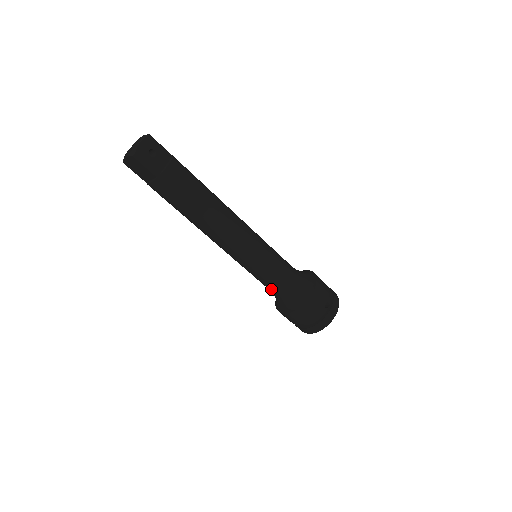
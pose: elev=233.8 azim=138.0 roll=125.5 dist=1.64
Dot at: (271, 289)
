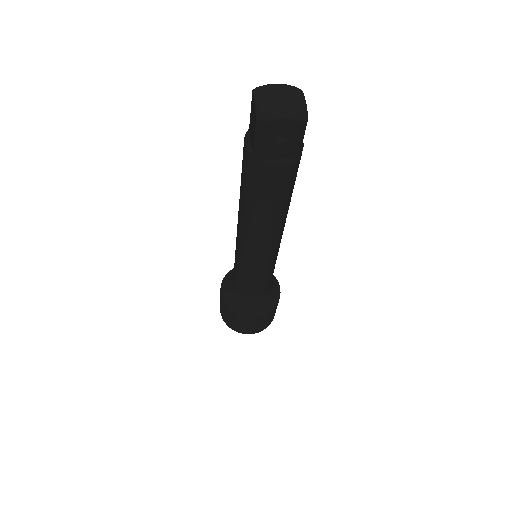
Dot at: occluded
